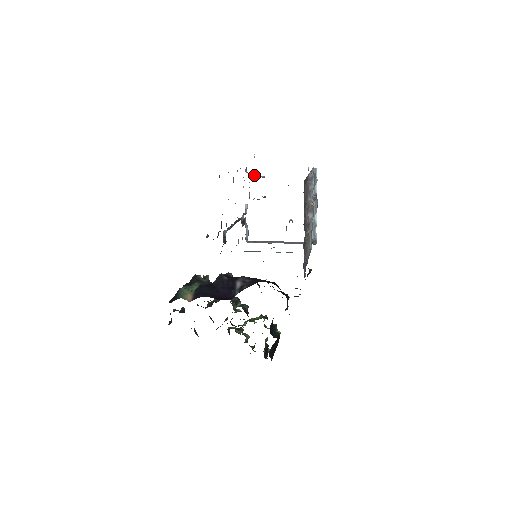
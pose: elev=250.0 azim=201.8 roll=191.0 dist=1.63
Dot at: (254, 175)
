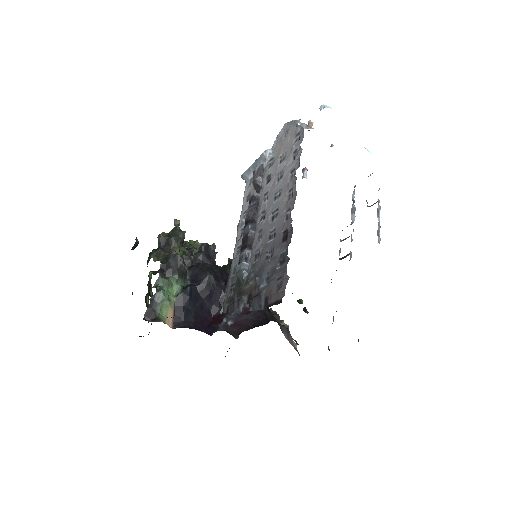
Dot at: occluded
